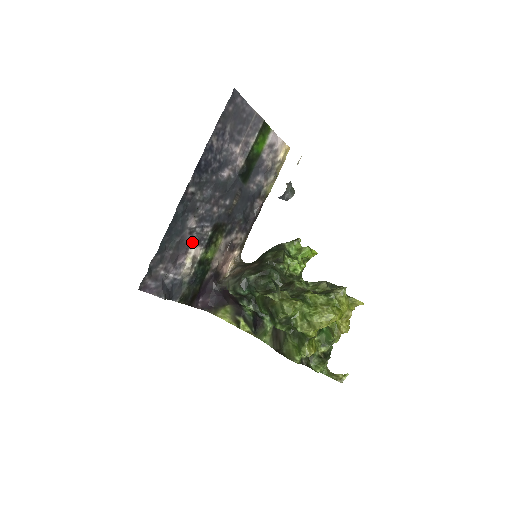
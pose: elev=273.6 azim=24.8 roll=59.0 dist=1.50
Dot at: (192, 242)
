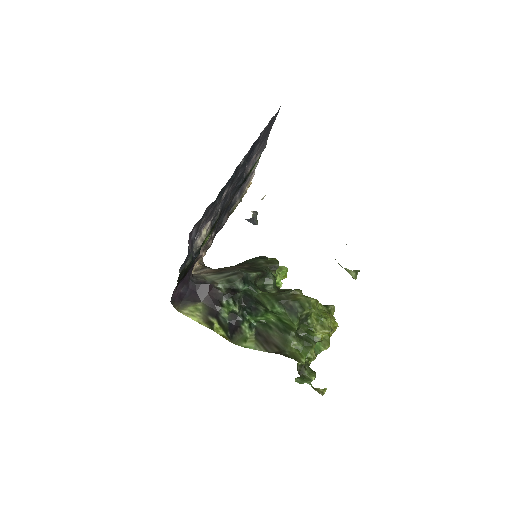
Dot at: (213, 214)
